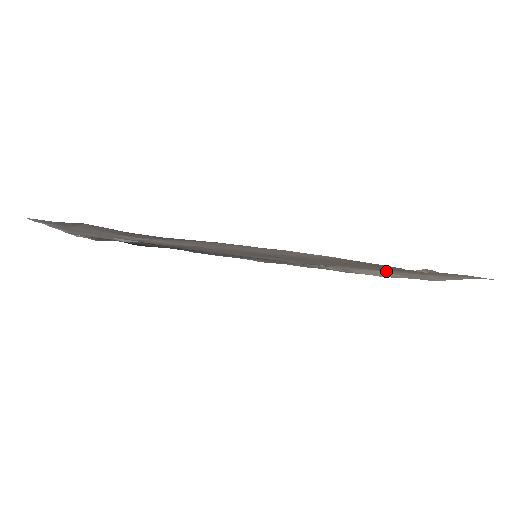
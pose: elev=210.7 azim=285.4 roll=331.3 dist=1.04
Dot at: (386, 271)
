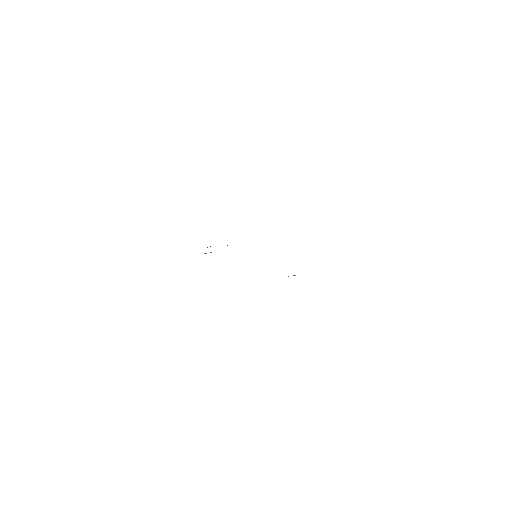
Dot at: occluded
